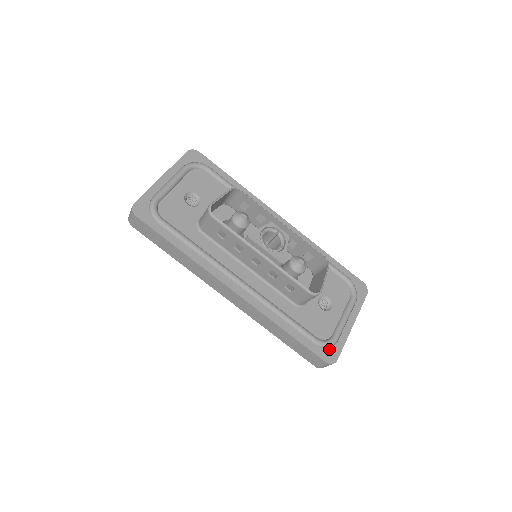
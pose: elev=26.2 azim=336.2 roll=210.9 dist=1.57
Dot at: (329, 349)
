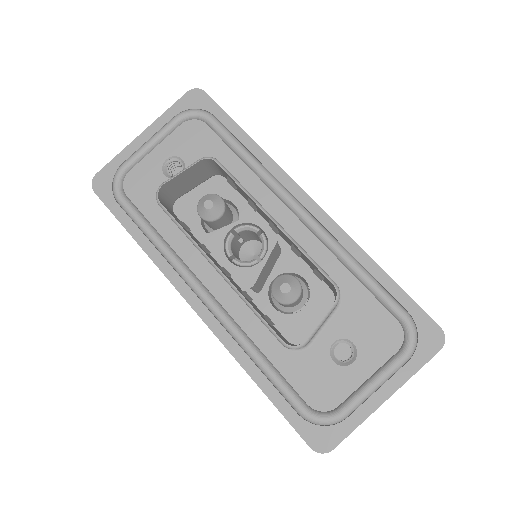
Dot at: (323, 428)
